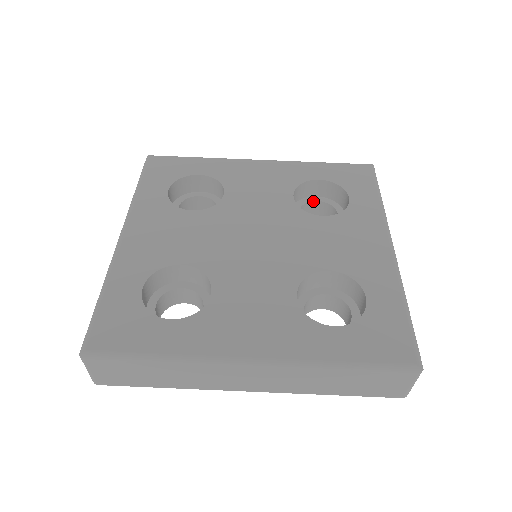
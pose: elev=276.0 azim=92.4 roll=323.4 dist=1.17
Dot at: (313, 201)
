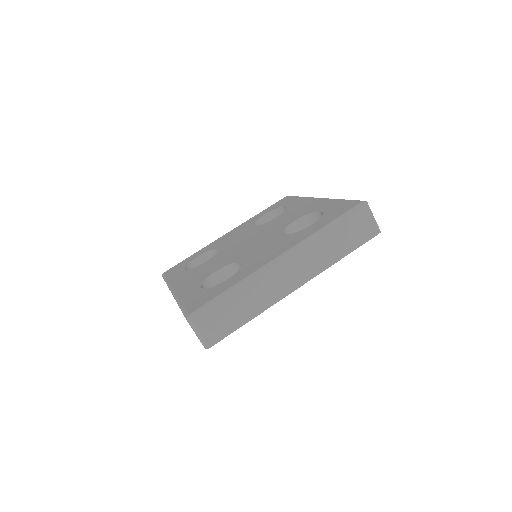
Dot at: occluded
